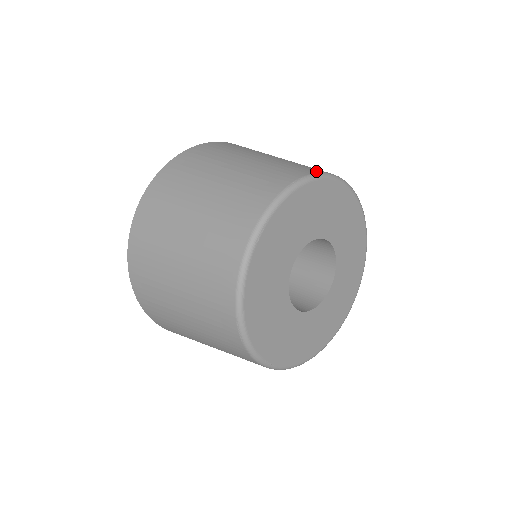
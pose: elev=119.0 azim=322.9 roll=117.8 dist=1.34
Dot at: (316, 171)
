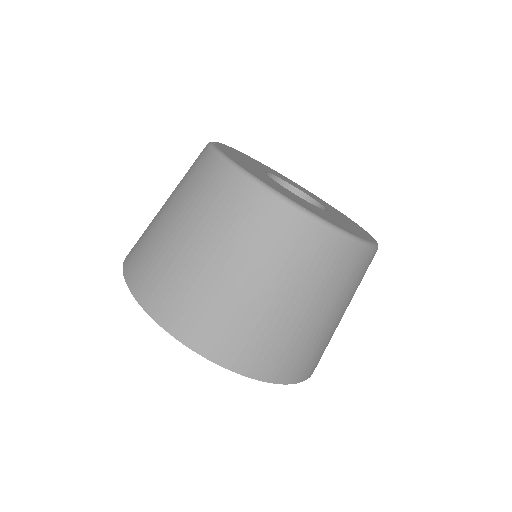
Dot at: occluded
